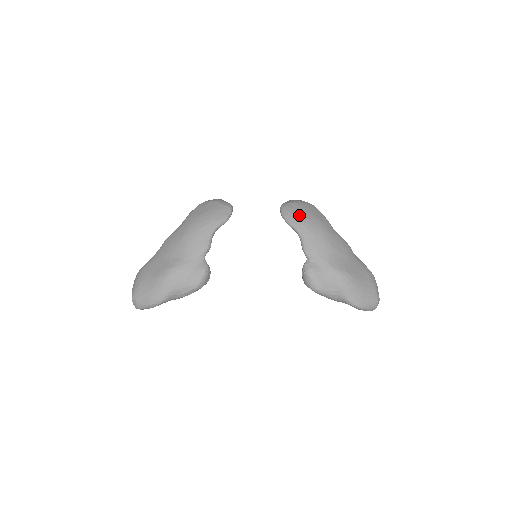
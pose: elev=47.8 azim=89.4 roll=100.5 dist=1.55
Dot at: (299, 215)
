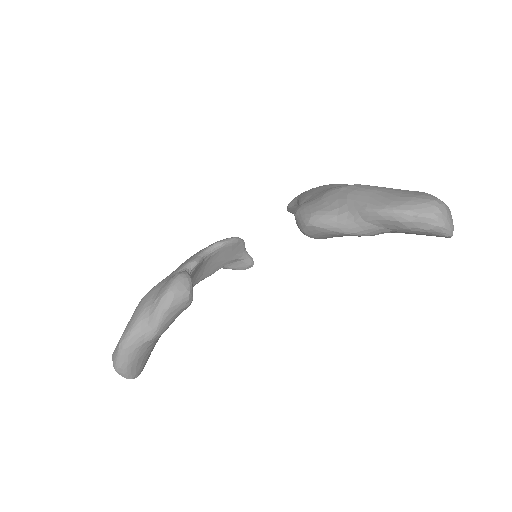
Dot at: occluded
